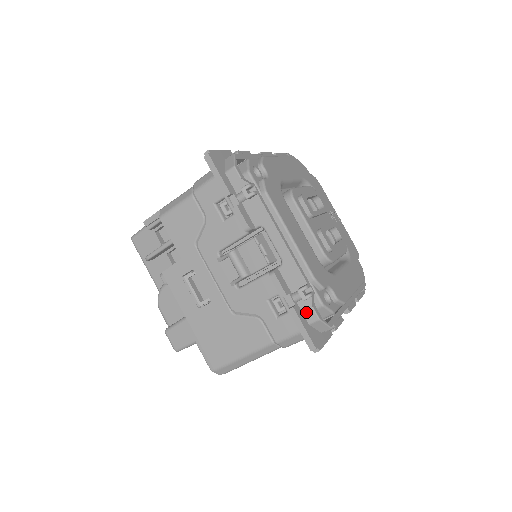
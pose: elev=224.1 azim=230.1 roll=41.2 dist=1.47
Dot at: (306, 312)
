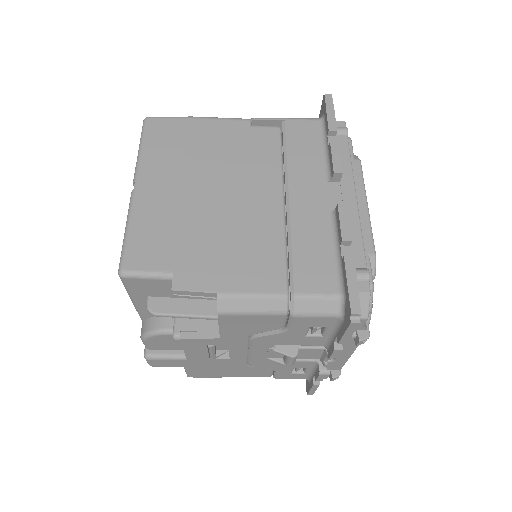
Dot at: occluded
